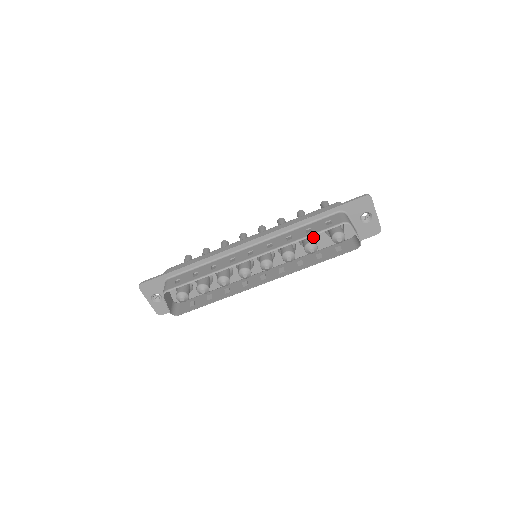
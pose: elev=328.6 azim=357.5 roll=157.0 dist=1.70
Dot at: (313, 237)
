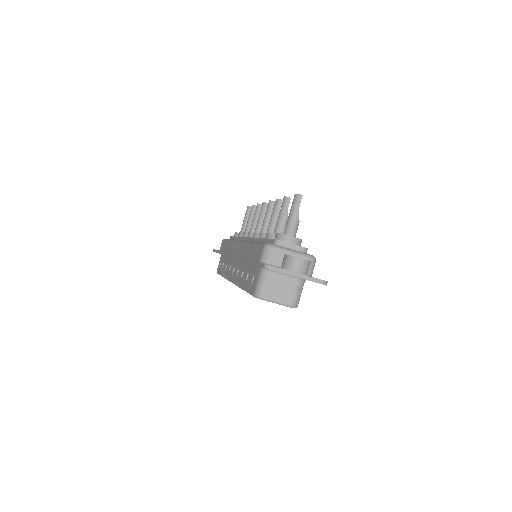
Dot at: occluded
